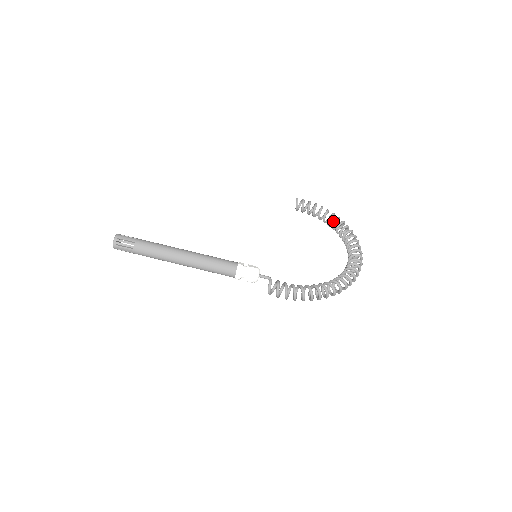
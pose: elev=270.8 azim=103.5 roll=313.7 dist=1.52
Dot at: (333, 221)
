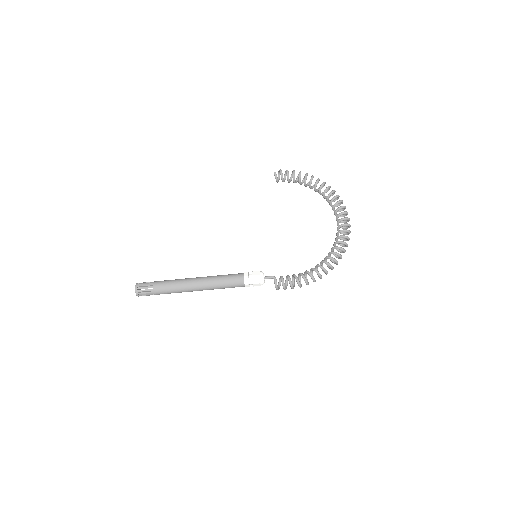
Dot at: (314, 186)
